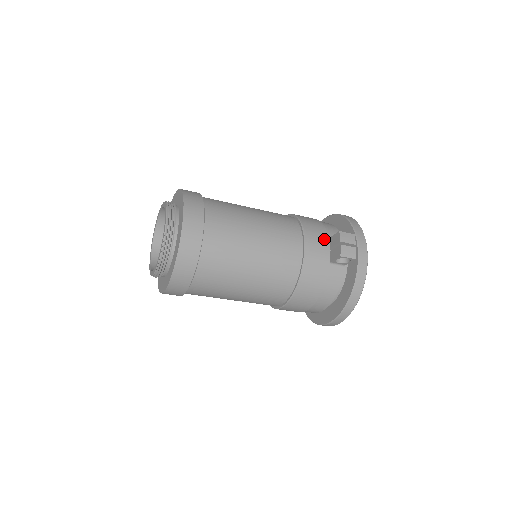
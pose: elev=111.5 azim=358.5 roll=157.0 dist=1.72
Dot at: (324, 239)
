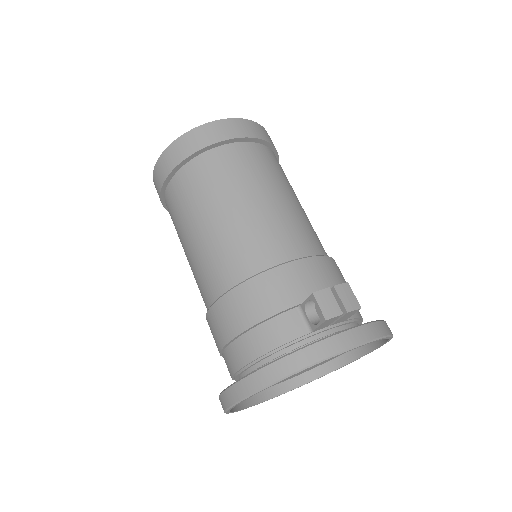
Dot at: (326, 286)
